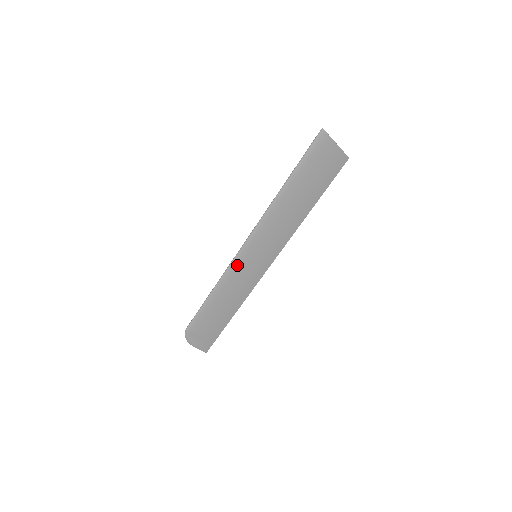
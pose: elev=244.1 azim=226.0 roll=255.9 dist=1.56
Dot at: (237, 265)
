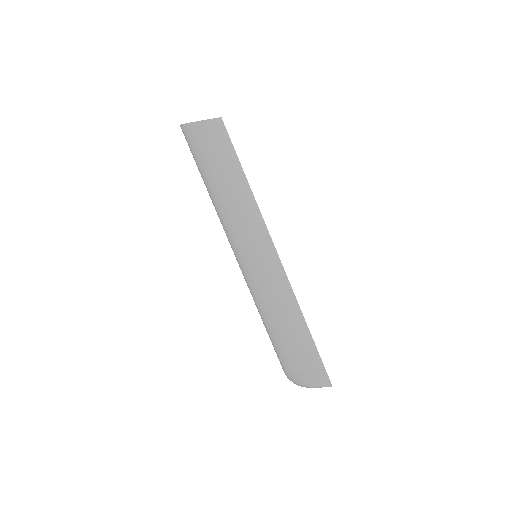
Dot at: (250, 277)
